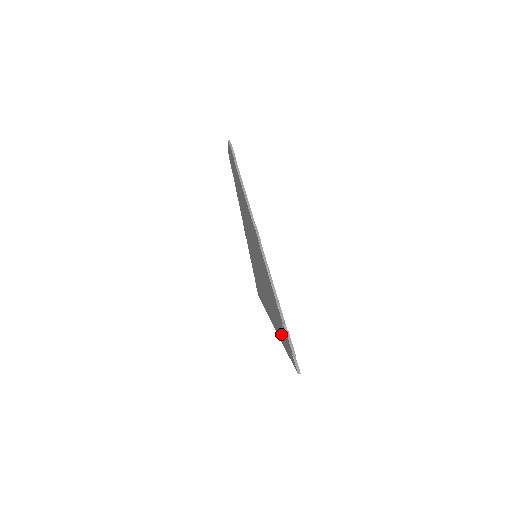
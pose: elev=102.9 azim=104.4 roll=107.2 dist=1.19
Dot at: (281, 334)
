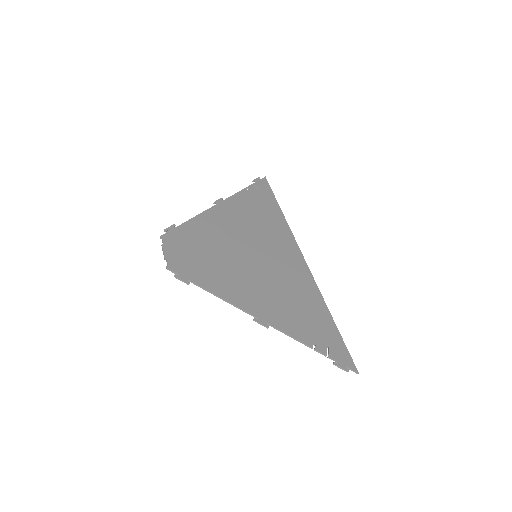
Dot at: (326, 326)
